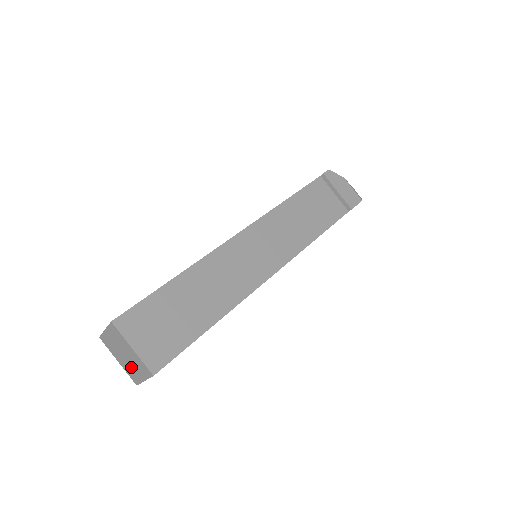
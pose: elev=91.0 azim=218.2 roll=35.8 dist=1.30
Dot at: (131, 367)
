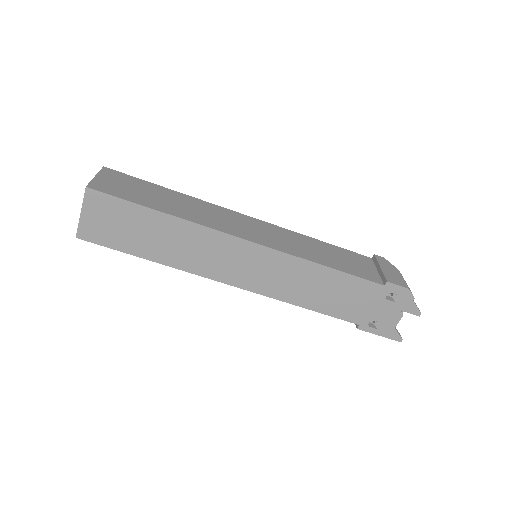
Dot at: occluded
